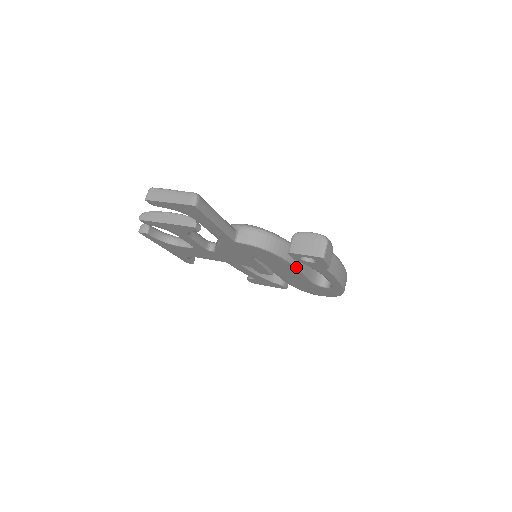
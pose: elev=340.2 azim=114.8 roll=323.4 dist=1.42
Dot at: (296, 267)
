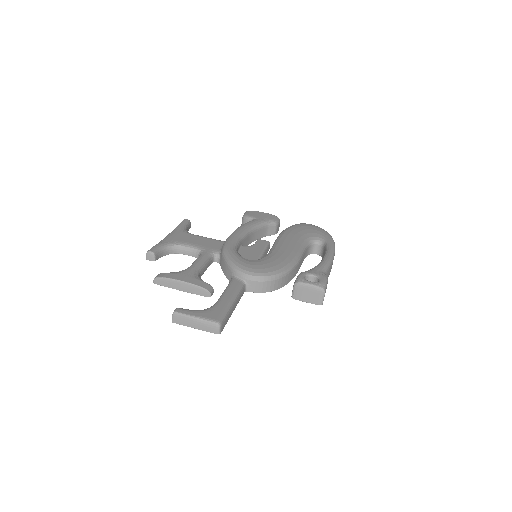
Dot at: (294, 276)
